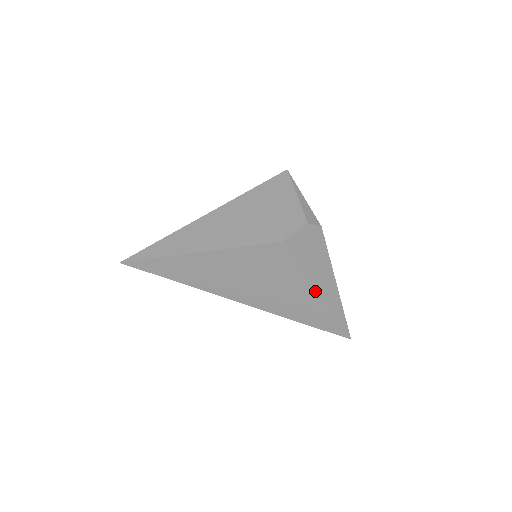
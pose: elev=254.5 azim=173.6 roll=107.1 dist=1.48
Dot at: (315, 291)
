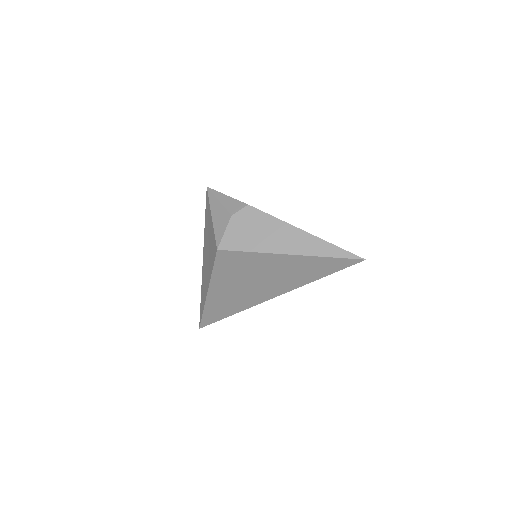
Dot at: (283, 255)
